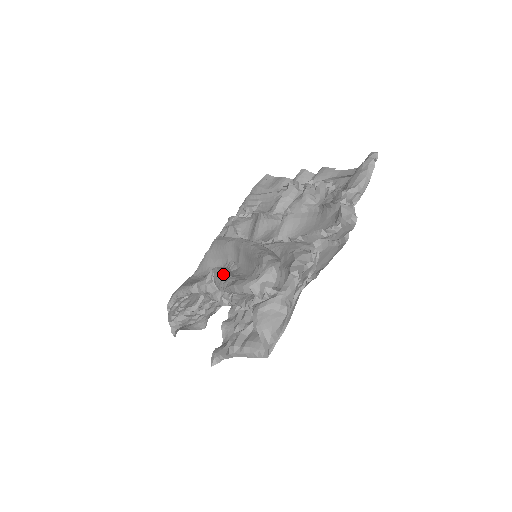
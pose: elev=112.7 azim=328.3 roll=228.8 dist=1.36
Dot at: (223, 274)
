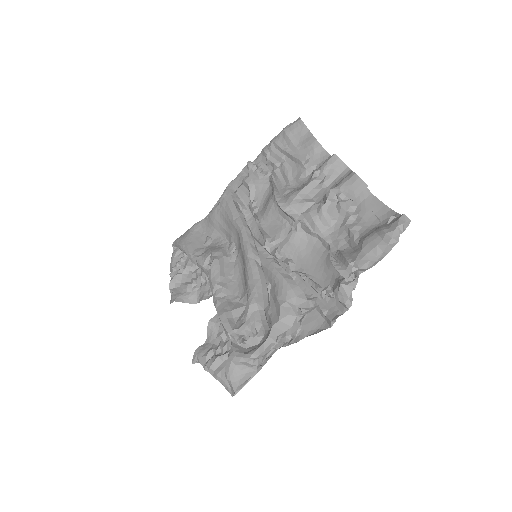
Dot at: (217, 278)
